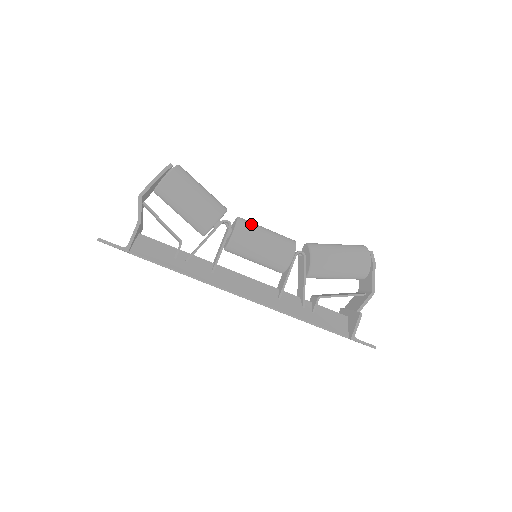
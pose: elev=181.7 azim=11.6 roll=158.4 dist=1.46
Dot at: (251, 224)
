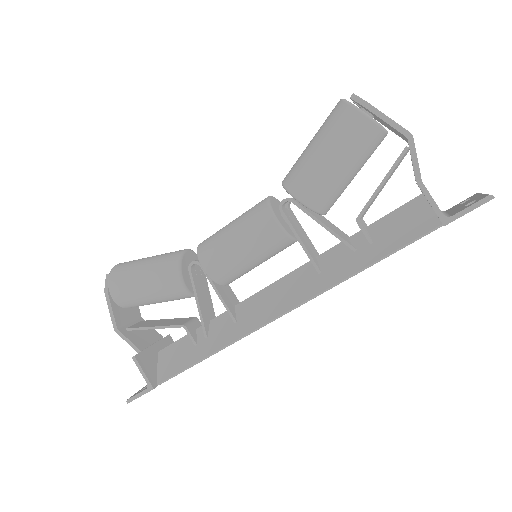
Dot at: (211, 239)
